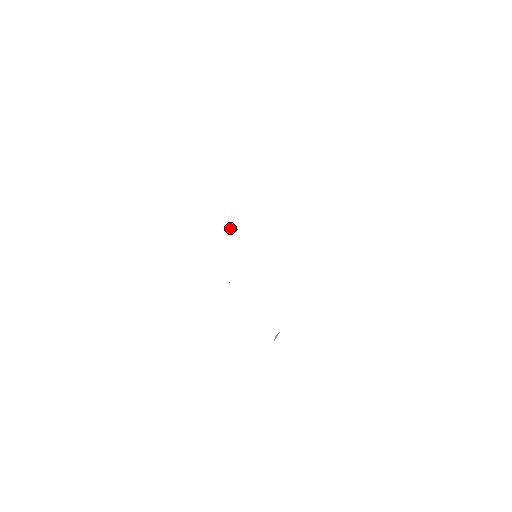
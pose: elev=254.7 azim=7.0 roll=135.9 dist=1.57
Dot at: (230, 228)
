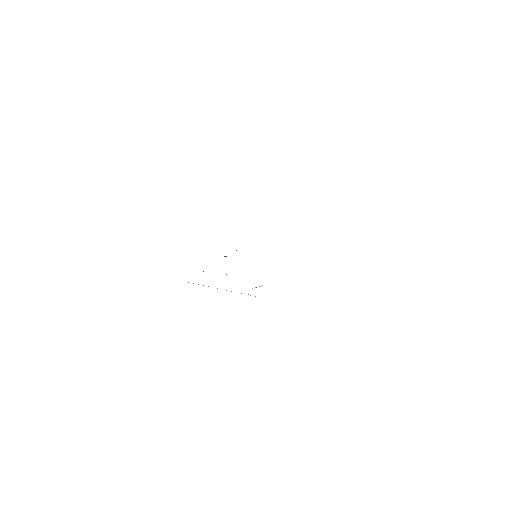
Dot at: occluded
